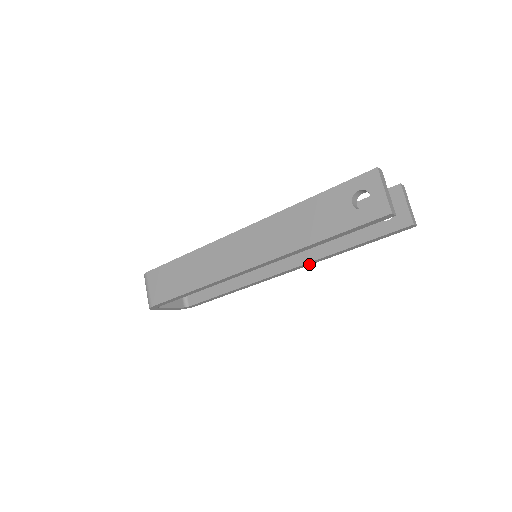
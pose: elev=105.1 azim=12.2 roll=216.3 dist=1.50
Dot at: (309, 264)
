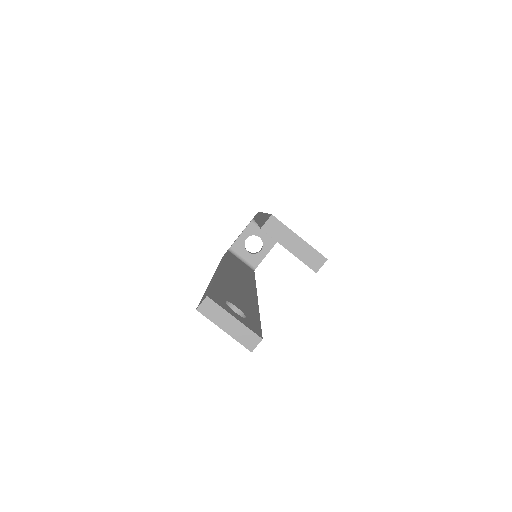
Dot at: occluded
